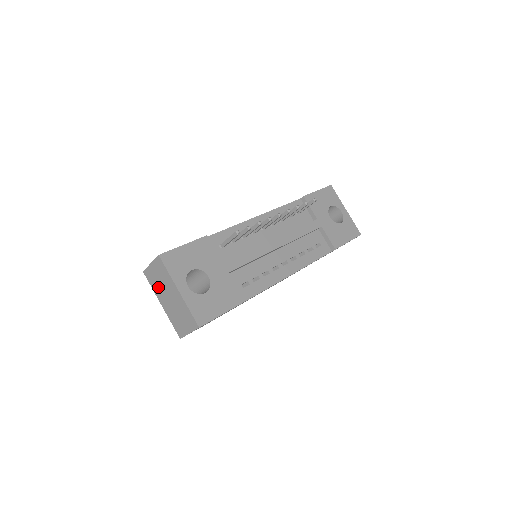
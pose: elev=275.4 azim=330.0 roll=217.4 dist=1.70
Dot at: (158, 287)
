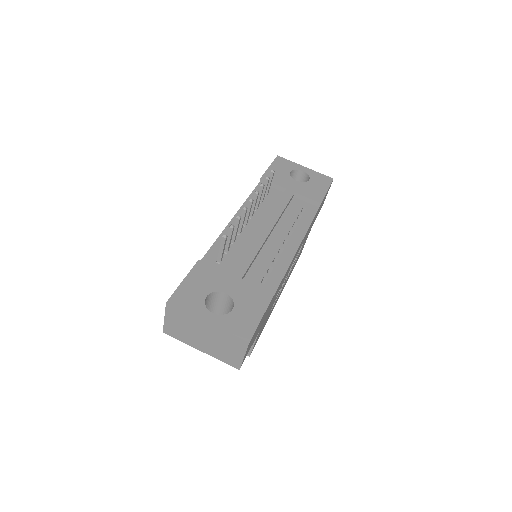
Dot at: (186, 336)
